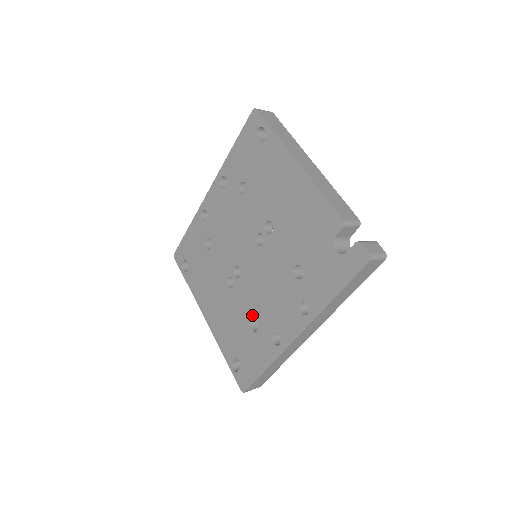
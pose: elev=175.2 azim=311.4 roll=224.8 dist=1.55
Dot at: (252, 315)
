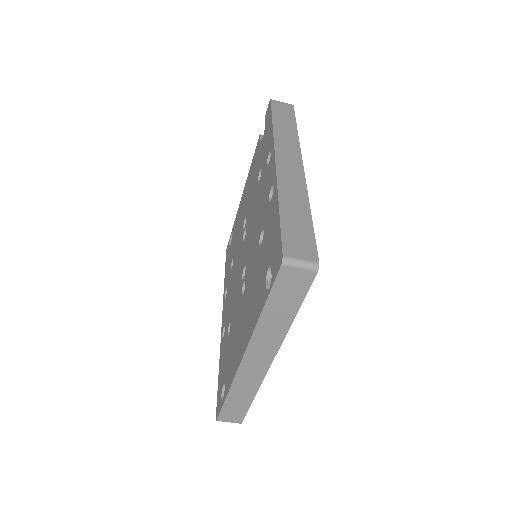
Dot at: (258, 242)
